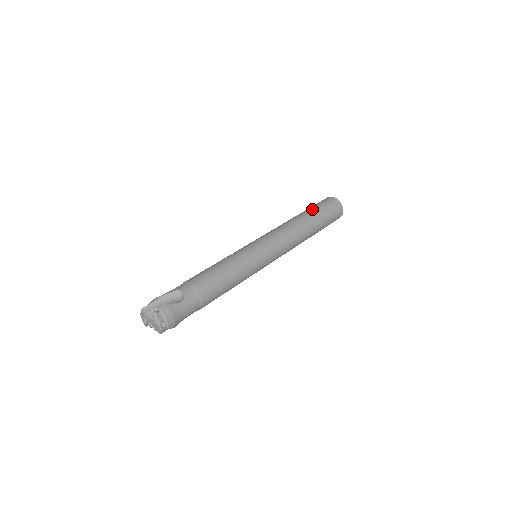
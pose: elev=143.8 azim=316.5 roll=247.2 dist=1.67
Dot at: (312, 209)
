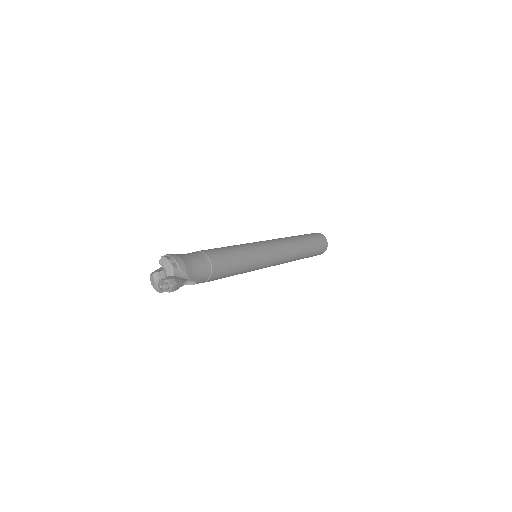
Dot at: occluded
